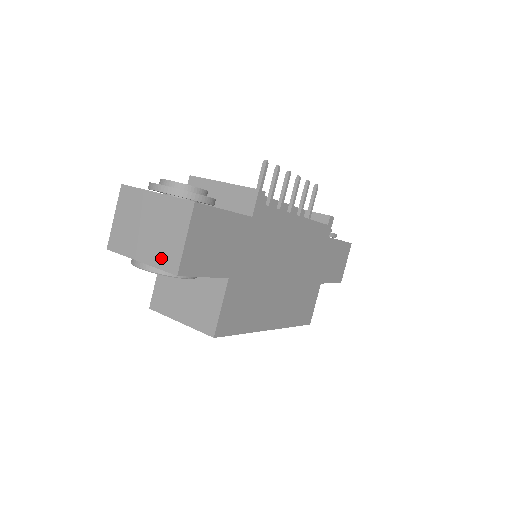
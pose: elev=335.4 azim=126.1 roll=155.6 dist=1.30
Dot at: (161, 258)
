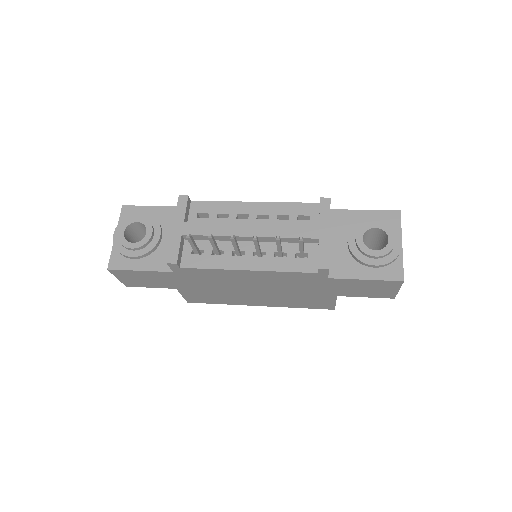
Dot at: occluded
